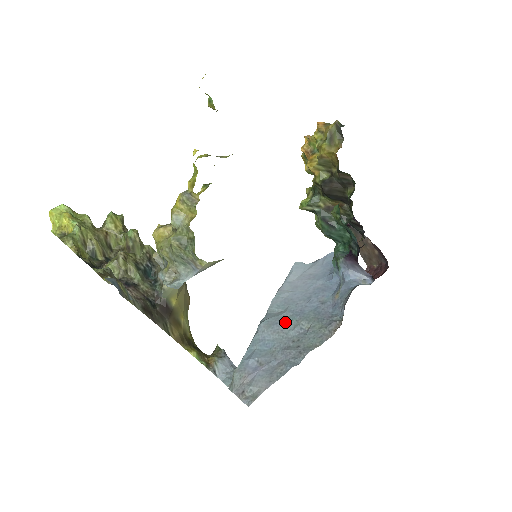
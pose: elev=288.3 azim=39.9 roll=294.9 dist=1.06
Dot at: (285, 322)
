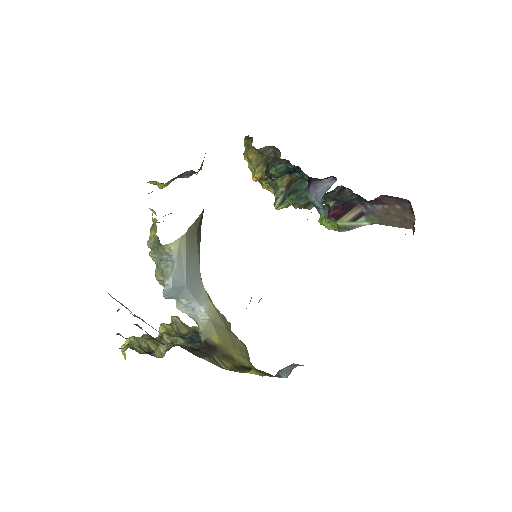
Dot at: occluded
